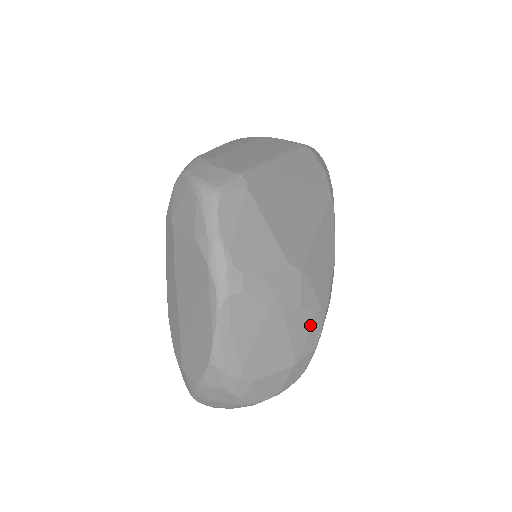
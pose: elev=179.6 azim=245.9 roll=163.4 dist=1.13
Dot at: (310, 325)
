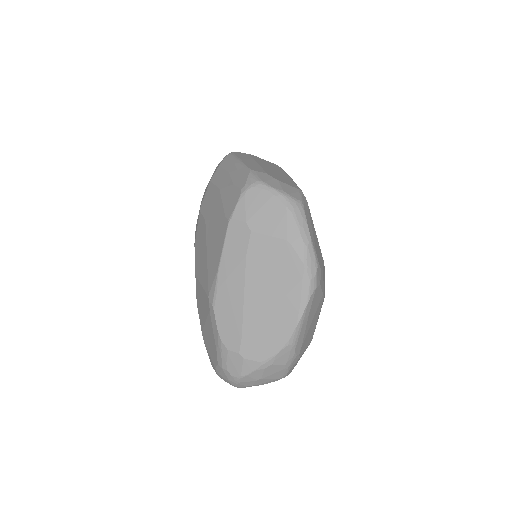
Dot at: occluded
